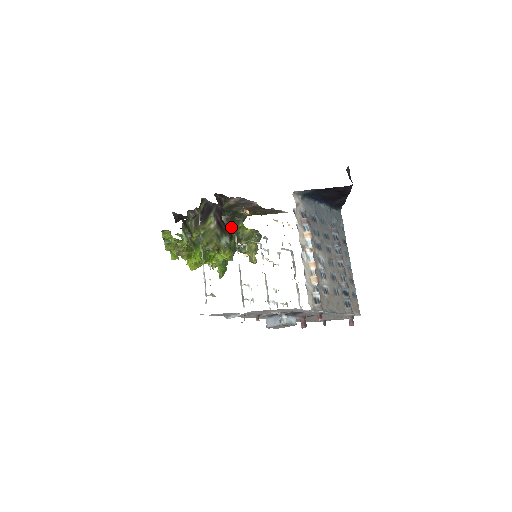
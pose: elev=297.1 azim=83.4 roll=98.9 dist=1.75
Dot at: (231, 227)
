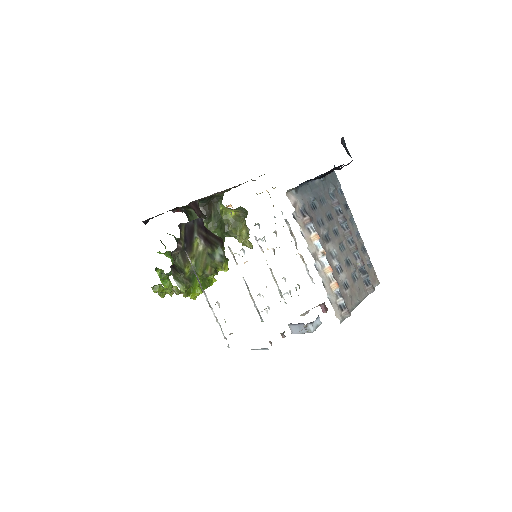
Dot at: (212, 215)
